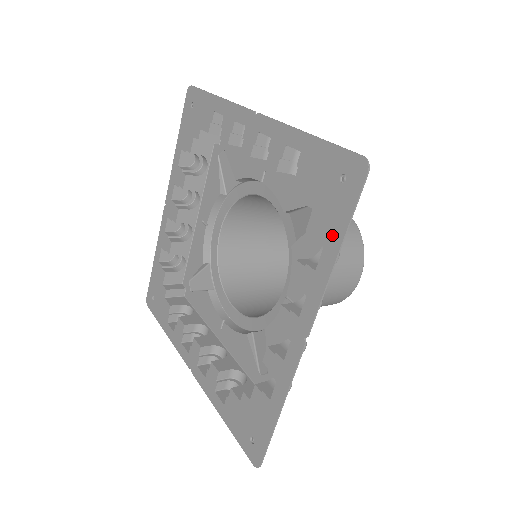
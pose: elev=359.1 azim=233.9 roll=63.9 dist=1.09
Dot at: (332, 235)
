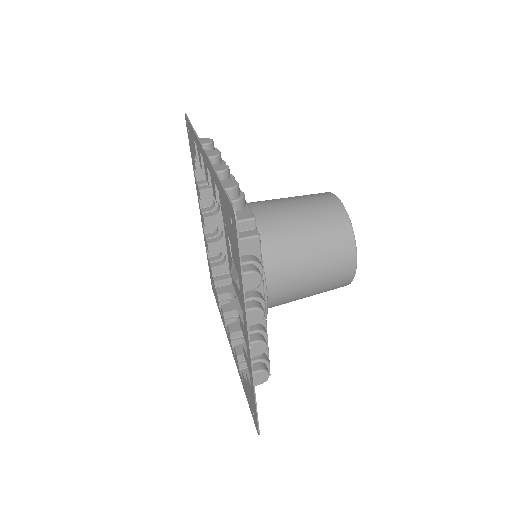
Dot at: (238, 266)
